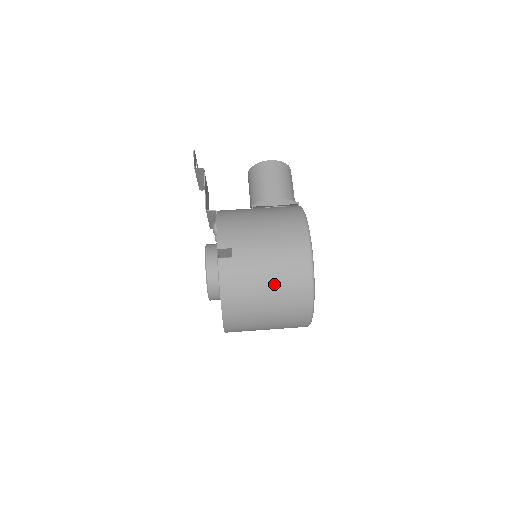
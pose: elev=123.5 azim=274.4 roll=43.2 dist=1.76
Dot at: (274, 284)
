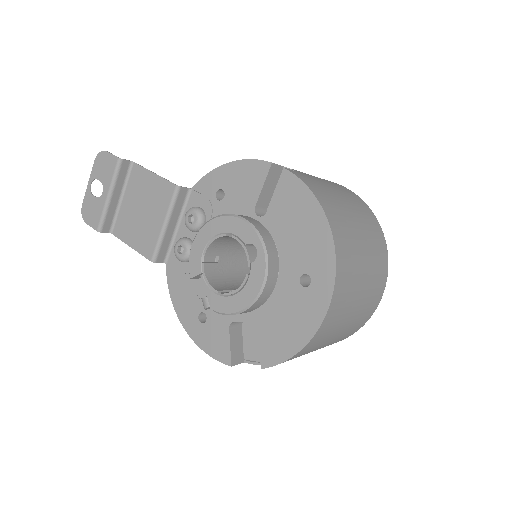
Dot at: (351, 205)
